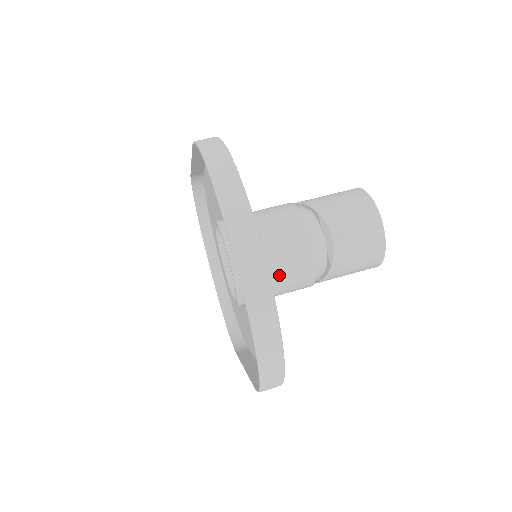
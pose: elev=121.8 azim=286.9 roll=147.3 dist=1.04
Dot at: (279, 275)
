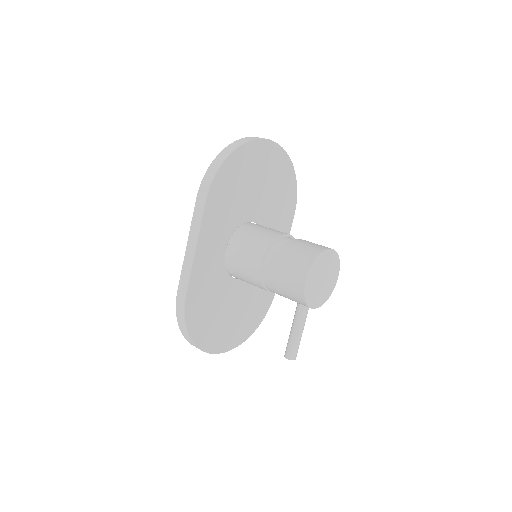
Dot at: (259, 231)
